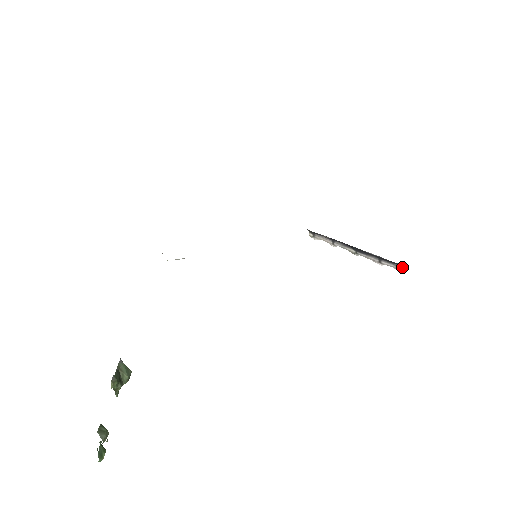
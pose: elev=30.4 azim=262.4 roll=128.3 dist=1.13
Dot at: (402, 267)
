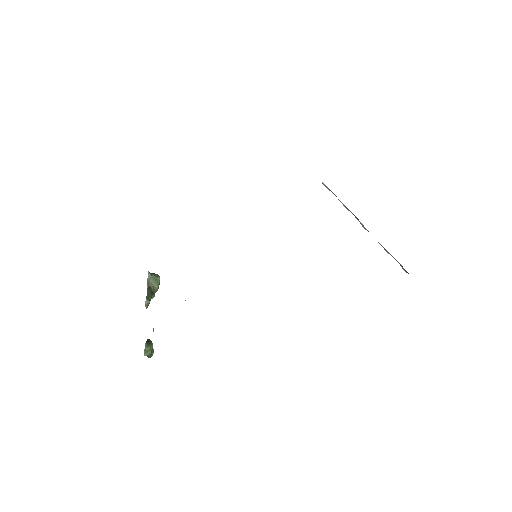
Dot at: (405, 270)
